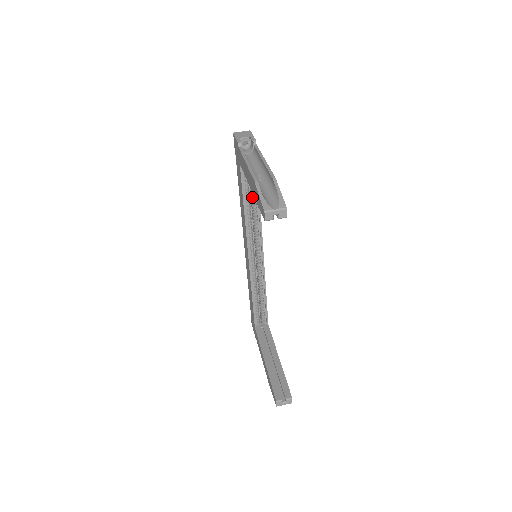
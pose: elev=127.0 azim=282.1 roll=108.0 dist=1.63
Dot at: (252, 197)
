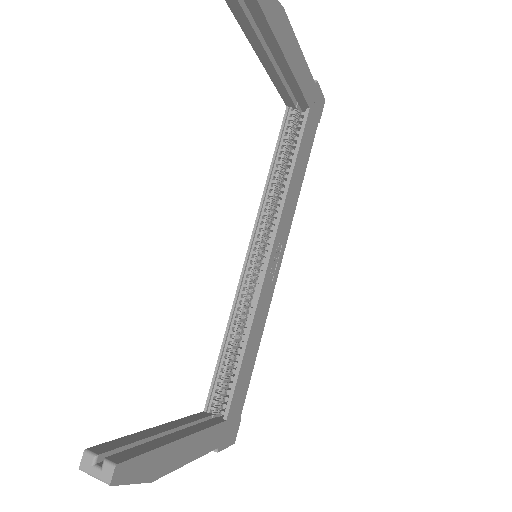
Dot at: (287, 163)
